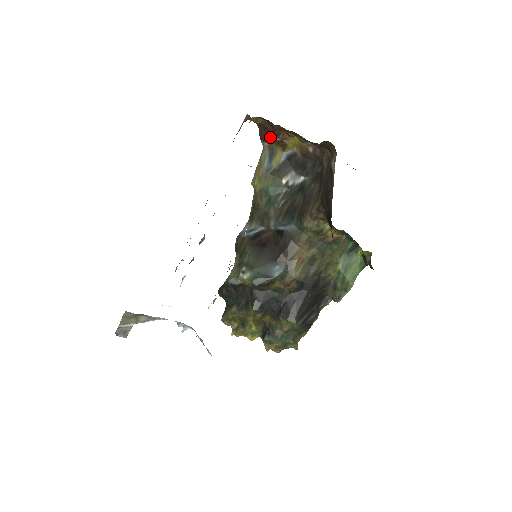
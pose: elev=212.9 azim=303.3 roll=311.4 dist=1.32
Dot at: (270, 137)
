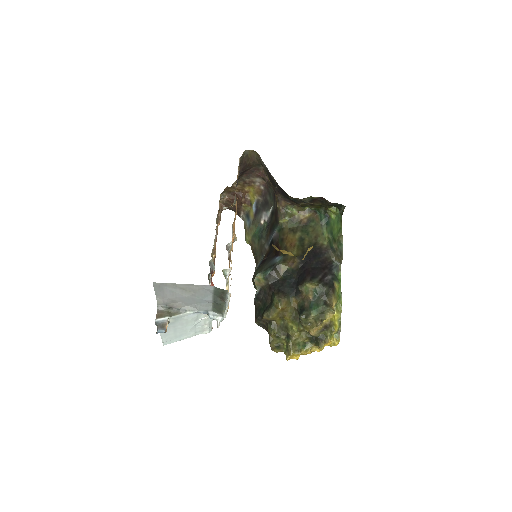
Dot at: (240, 205)
